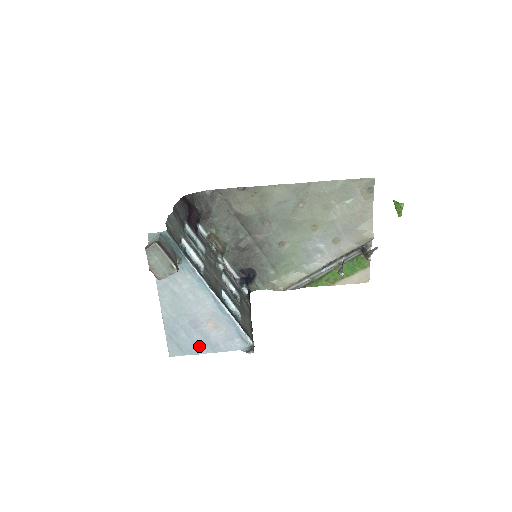
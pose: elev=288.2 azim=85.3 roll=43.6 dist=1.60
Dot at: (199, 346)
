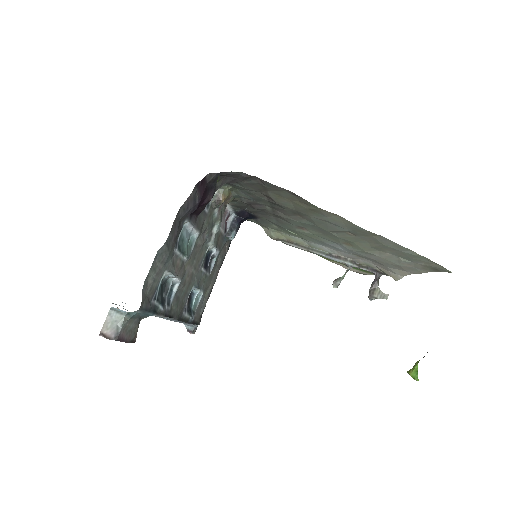
Dot at: occluded
